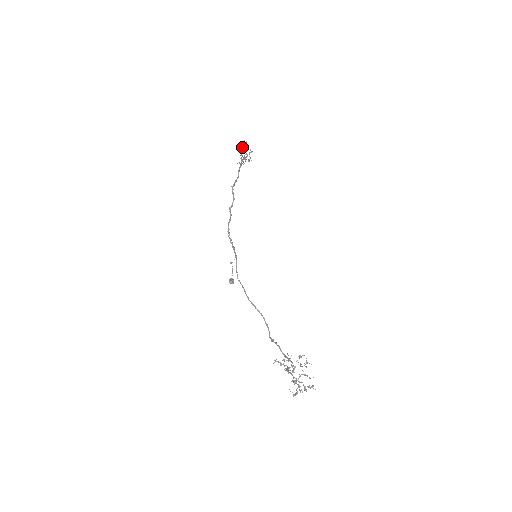
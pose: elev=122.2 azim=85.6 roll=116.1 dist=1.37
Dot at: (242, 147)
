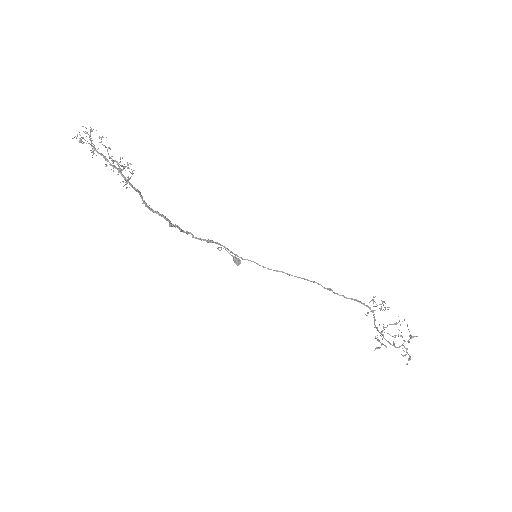
Dot at: (92, 149)
